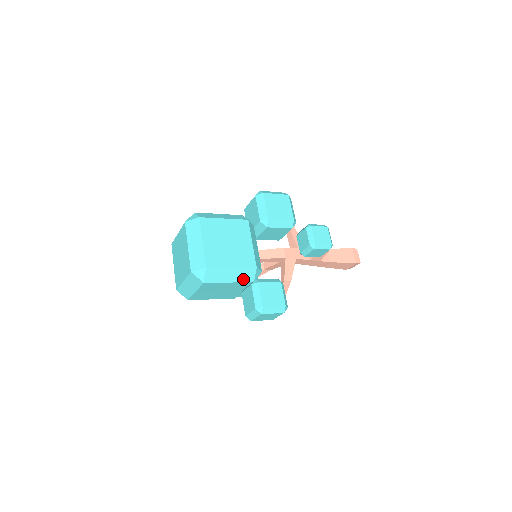
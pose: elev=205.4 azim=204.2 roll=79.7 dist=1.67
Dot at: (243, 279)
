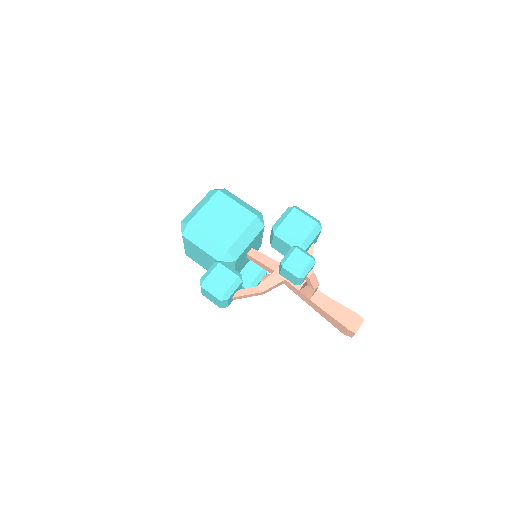
Dot at: (213, 254)
